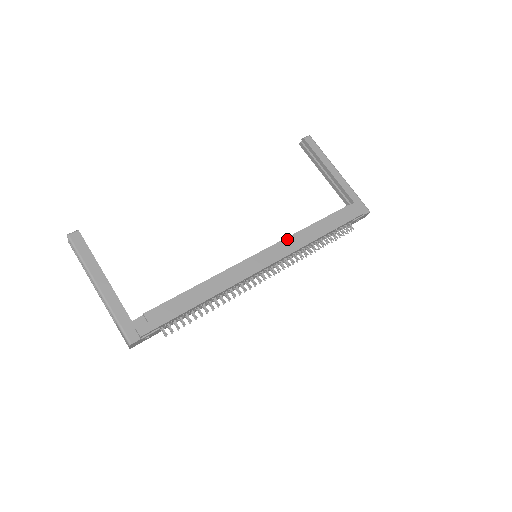
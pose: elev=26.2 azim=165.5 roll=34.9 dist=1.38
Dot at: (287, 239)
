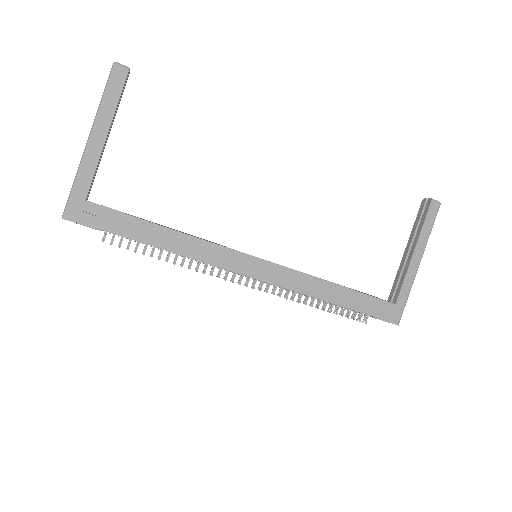
Dot at: (297, 273)
